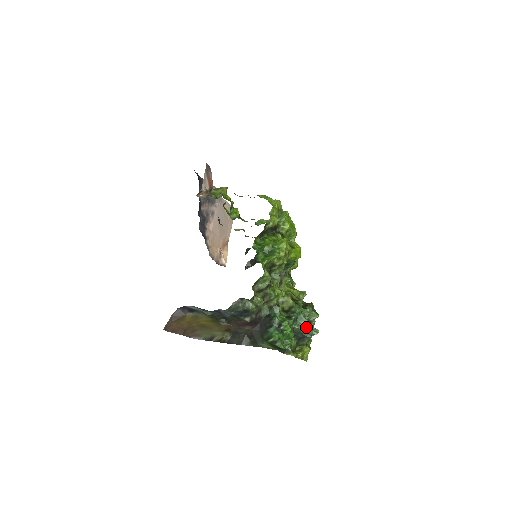
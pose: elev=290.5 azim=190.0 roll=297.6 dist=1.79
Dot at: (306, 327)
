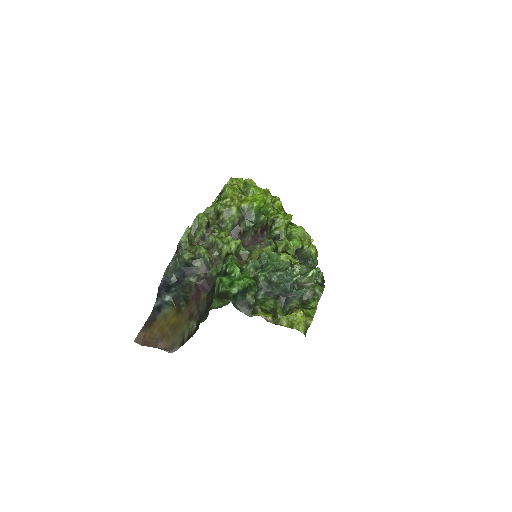
Dot at: (277, 273)
